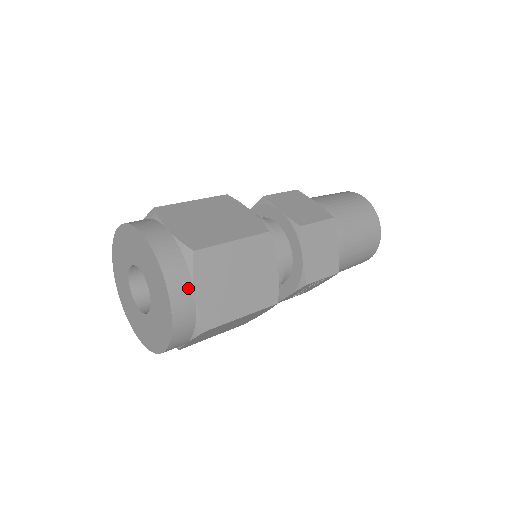
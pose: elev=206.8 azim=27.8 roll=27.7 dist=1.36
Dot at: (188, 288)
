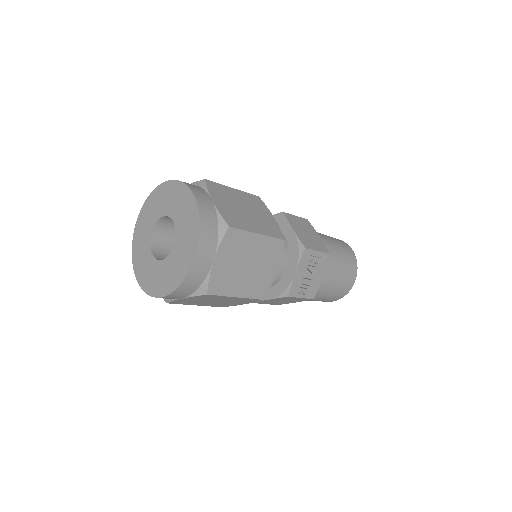
Dot at: (206, 196)
